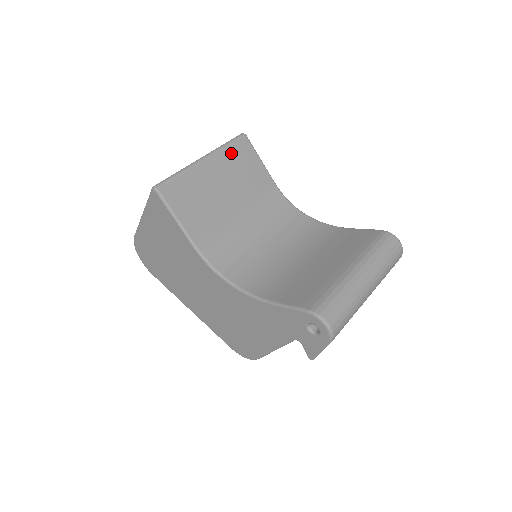
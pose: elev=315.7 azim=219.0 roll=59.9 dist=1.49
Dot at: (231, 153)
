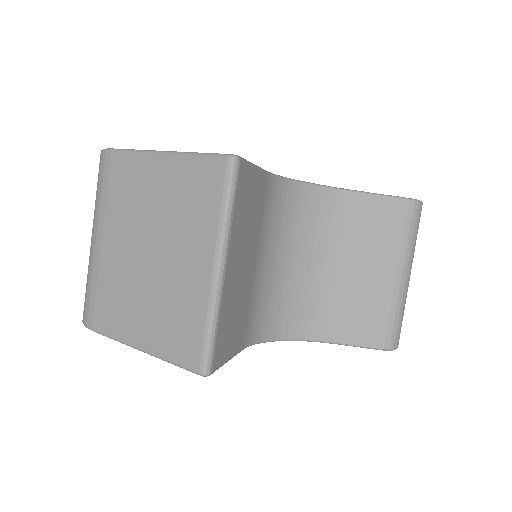
Dot at: (237, 213)
